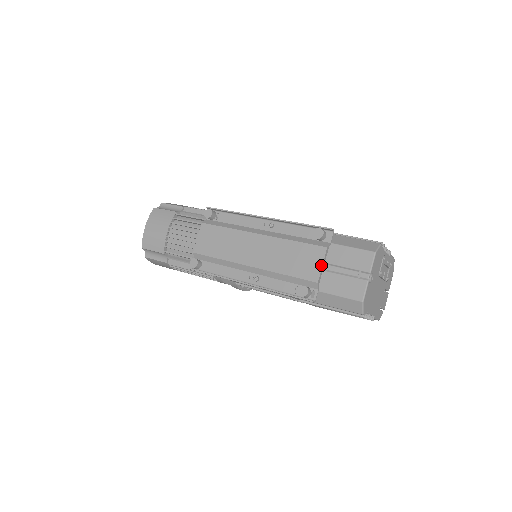
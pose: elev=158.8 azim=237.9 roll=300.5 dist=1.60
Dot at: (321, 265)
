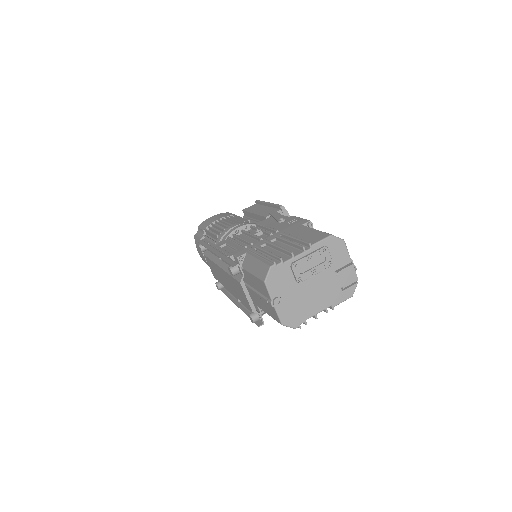
Dot at: (246, 298)
